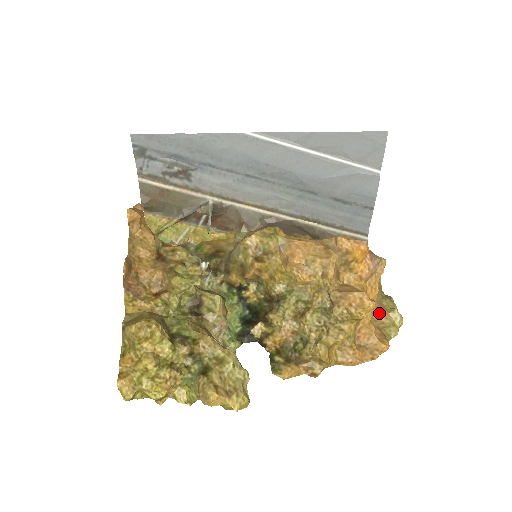
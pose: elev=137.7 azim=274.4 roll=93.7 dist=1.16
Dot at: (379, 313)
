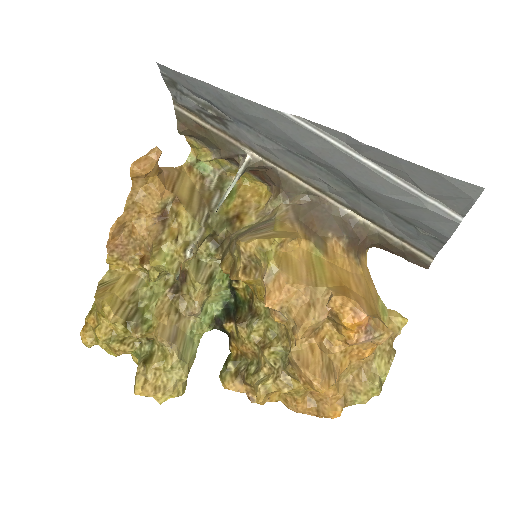
Dot at: (357, 374)
